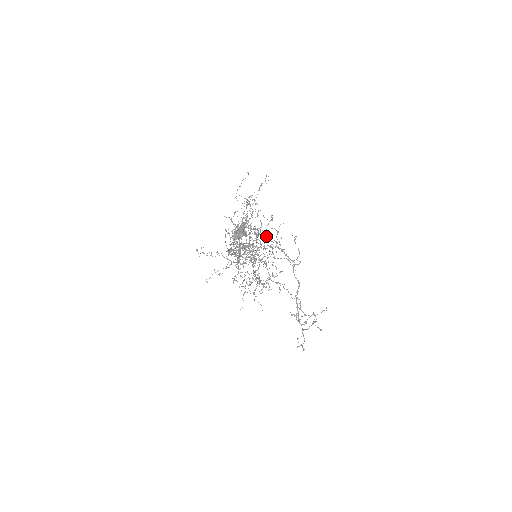
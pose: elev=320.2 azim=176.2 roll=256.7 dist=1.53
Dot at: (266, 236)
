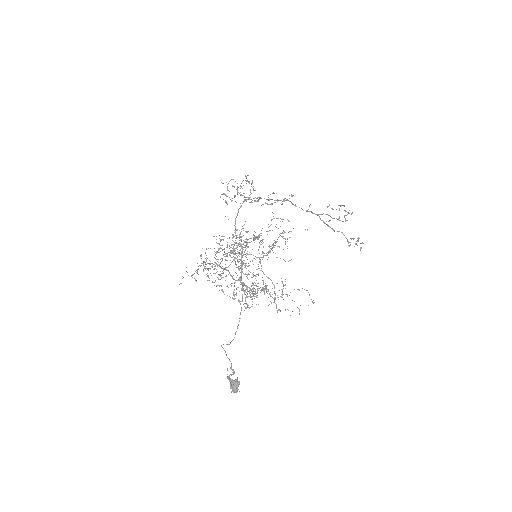
Dot at: occluded
